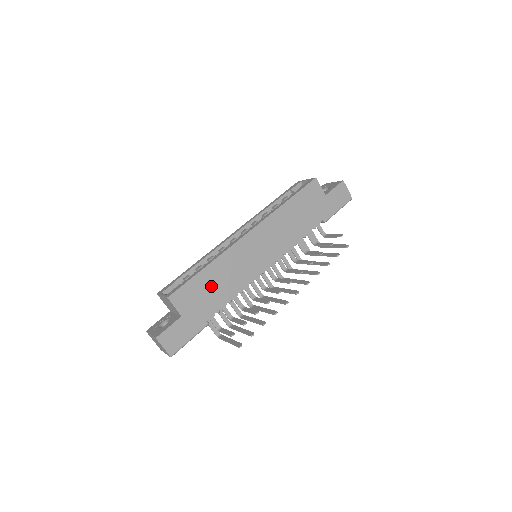
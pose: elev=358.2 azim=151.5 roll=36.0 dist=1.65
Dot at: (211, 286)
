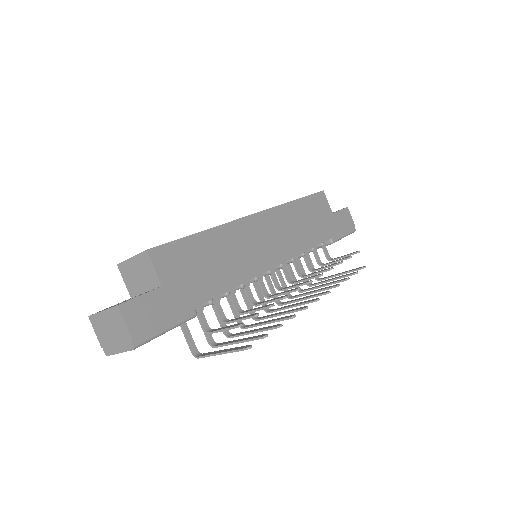
Dot at: (207, 260)
